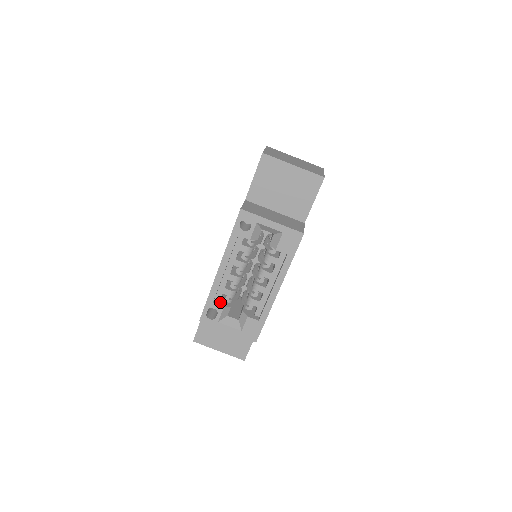
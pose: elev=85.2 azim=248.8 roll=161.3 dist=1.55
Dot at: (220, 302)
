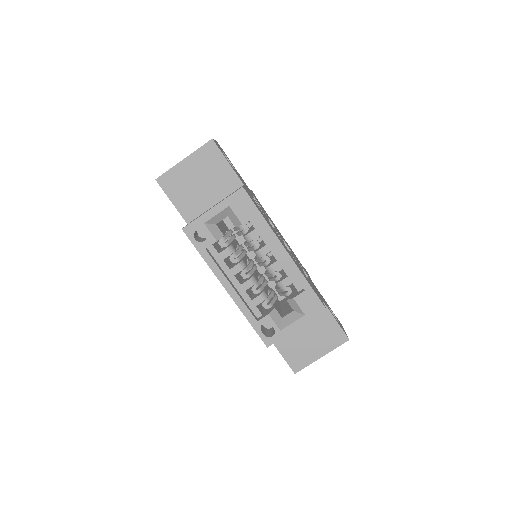
Dot at: (263, 315)
